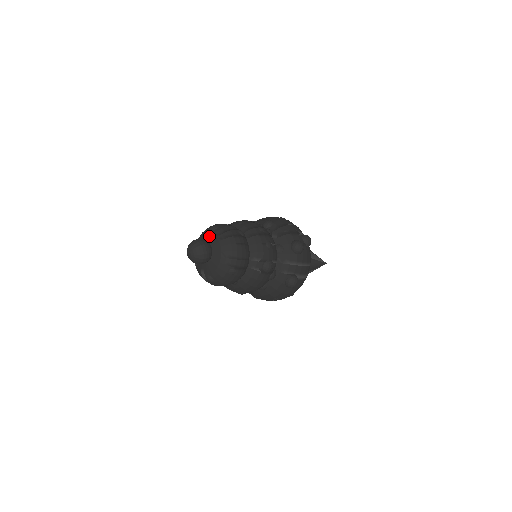
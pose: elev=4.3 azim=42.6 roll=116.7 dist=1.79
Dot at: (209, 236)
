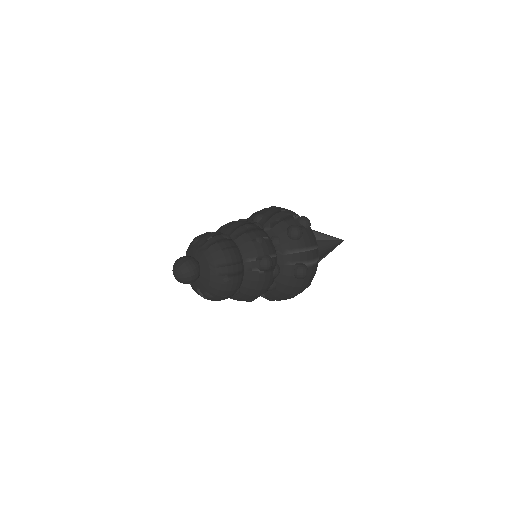
Dot at: (192, 250)
